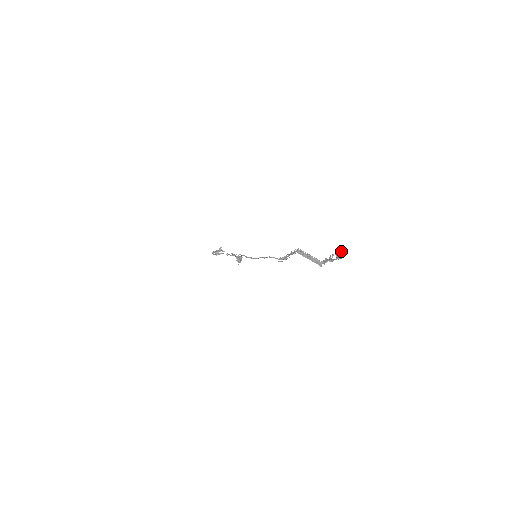
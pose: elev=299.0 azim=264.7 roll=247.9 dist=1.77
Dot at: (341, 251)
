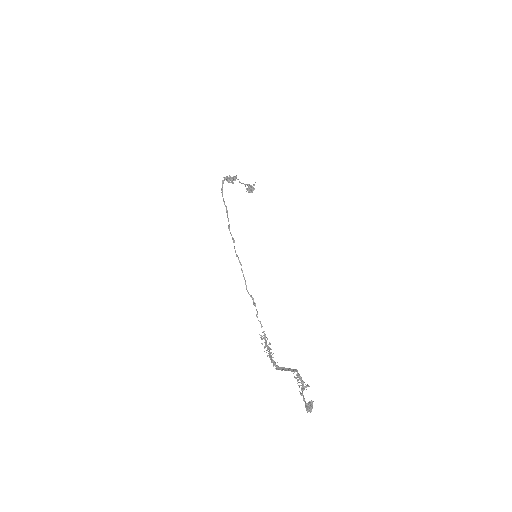
Dot at: occluded
